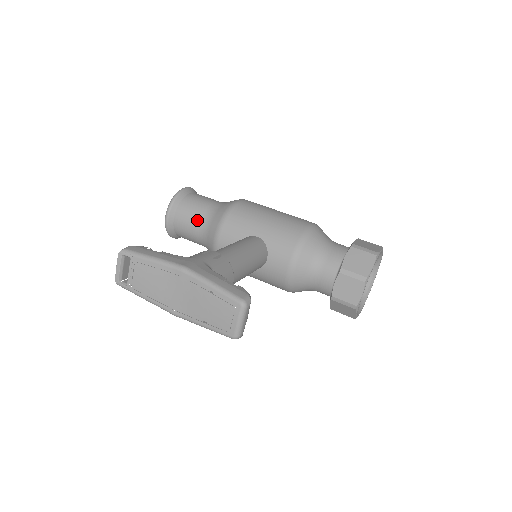
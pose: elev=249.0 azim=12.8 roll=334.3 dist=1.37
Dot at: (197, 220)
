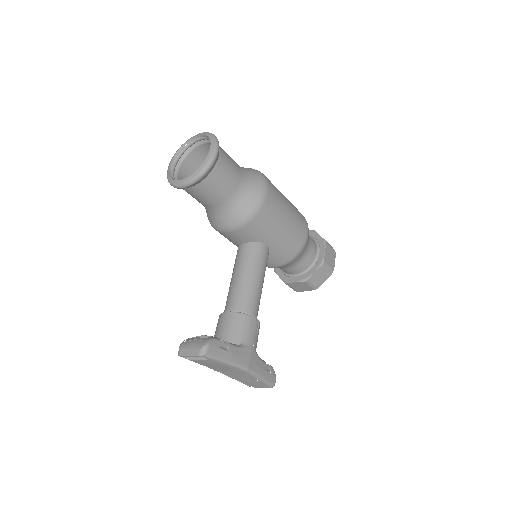
Dot at: (216, 201)
